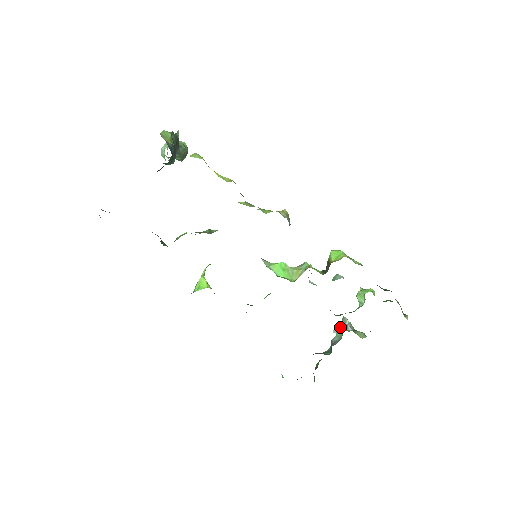
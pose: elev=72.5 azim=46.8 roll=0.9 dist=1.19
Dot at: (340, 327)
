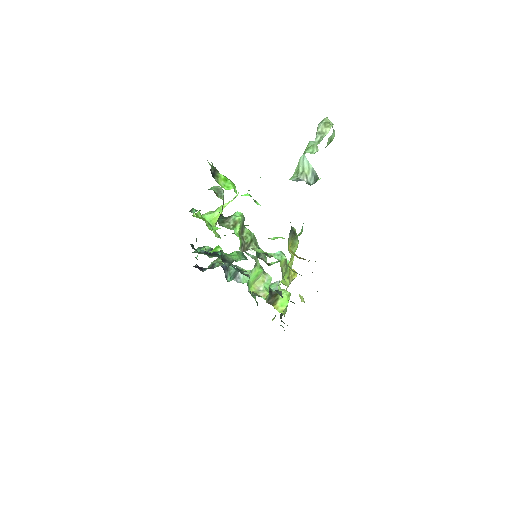
Dot at: occluded
